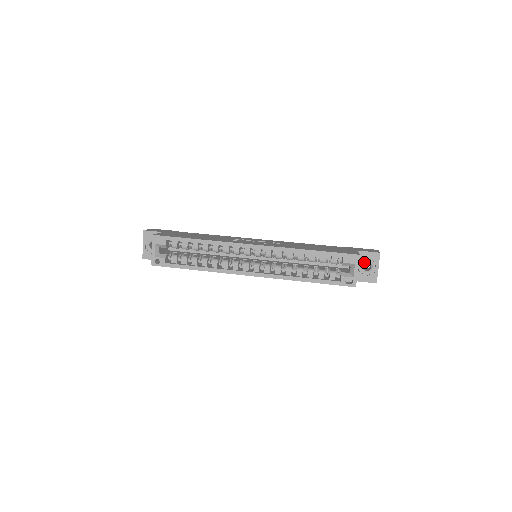
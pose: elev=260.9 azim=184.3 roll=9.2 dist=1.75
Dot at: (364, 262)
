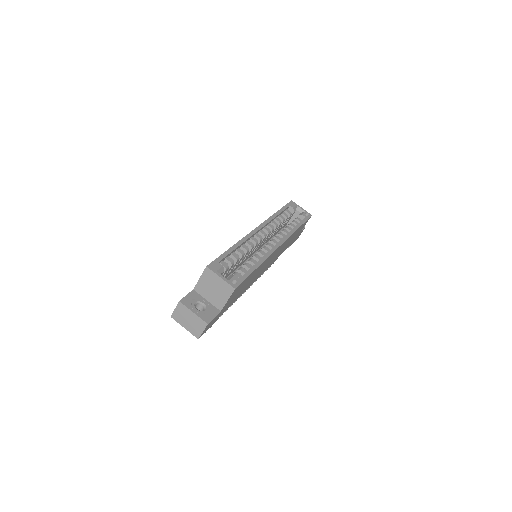
Dot at: occluded
